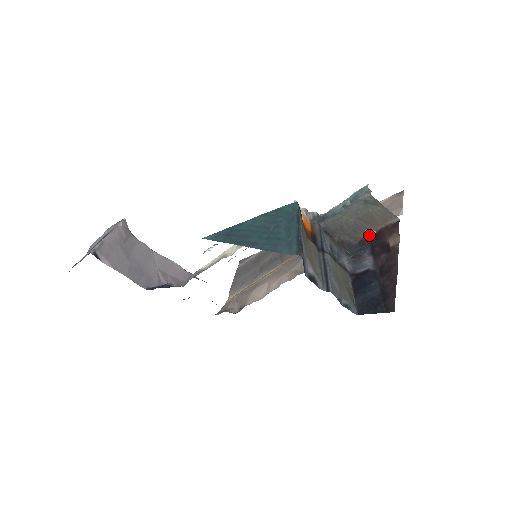
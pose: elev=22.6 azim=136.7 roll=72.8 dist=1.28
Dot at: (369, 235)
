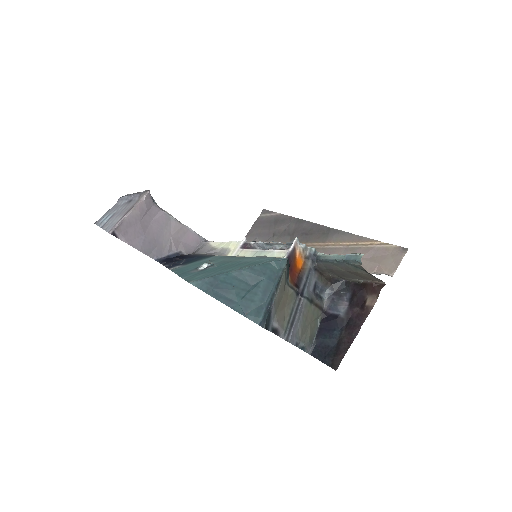
Dot at: (356, 281)
